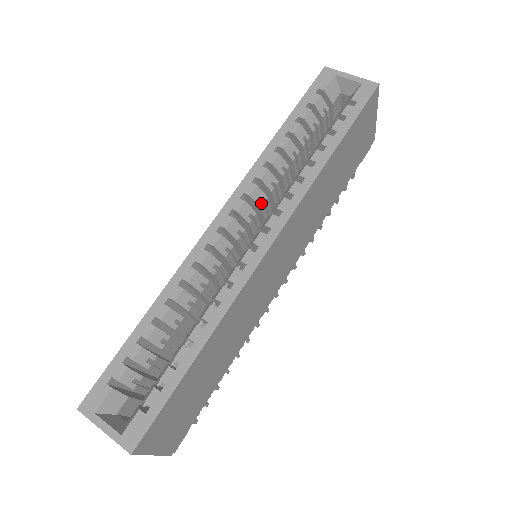
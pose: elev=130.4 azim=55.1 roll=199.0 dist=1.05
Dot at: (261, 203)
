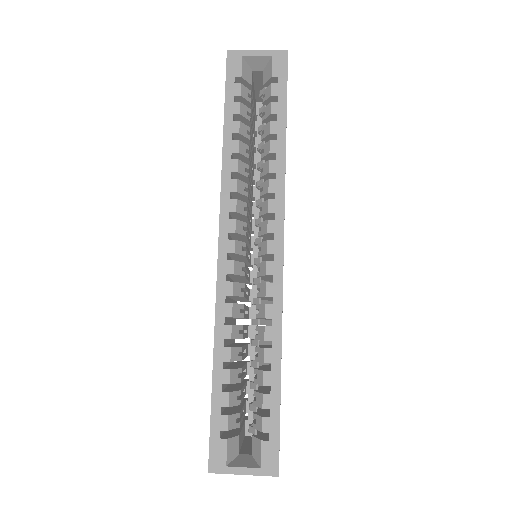
Dot at: (245, 212)
